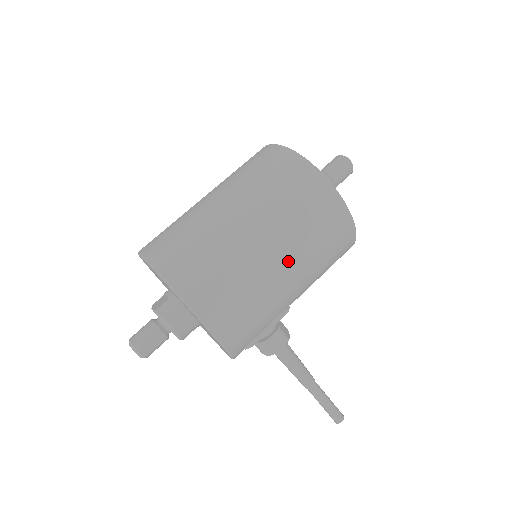
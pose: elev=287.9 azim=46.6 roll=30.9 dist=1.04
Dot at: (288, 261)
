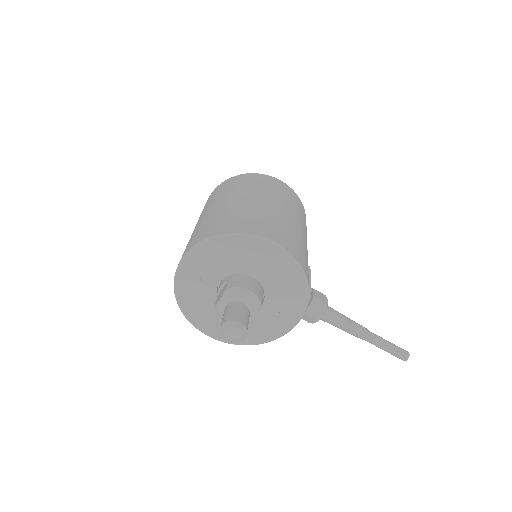
Dot at: (288, 211)
